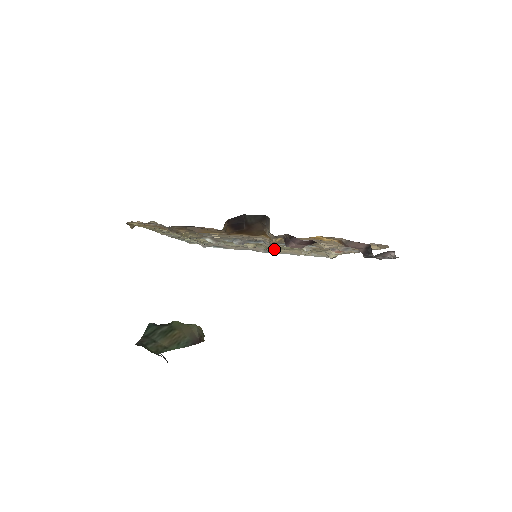
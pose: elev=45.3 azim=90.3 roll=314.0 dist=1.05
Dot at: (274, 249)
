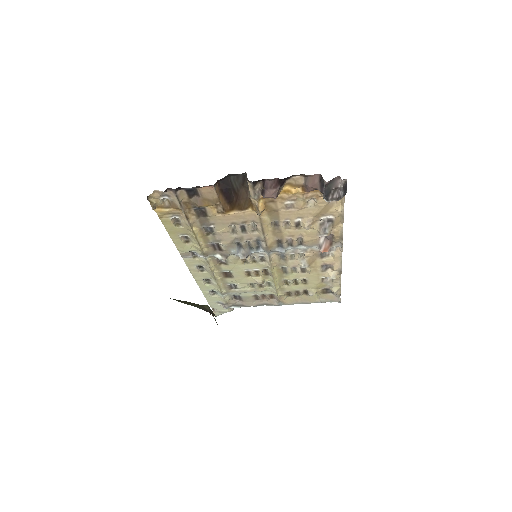
Dot at: (286, 298)
